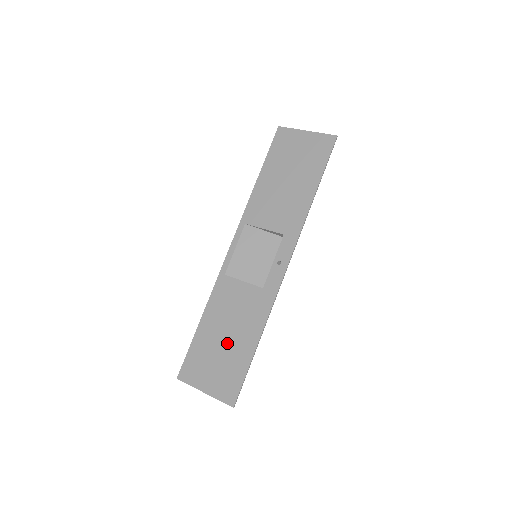
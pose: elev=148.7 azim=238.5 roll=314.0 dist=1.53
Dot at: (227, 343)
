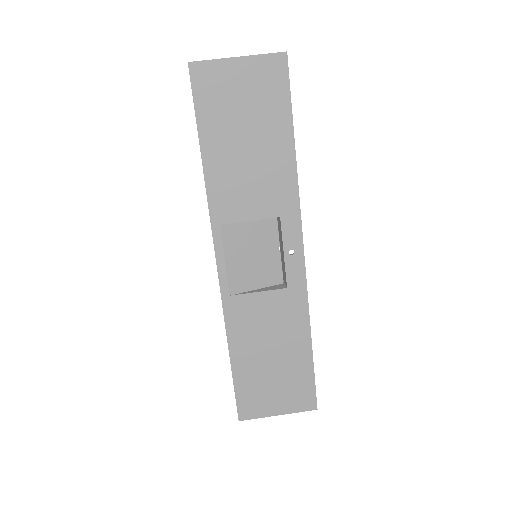
Dot at: (277, 361)
